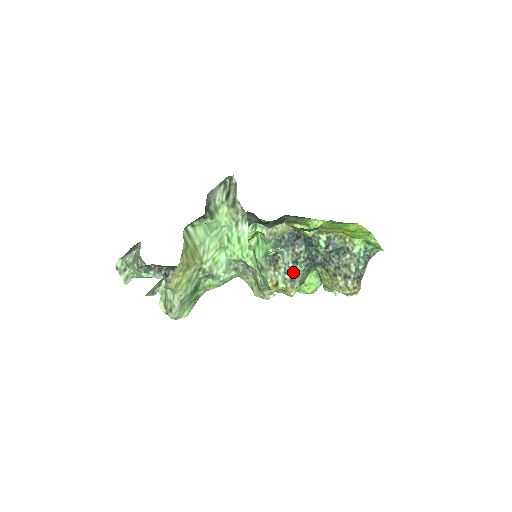
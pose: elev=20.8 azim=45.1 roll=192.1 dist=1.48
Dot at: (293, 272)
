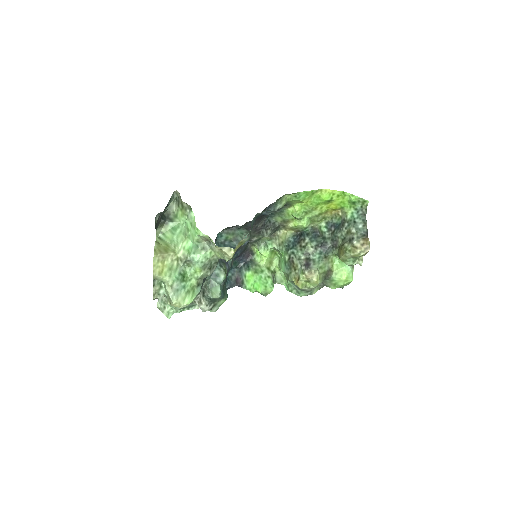
Dot at: (307, 262)
